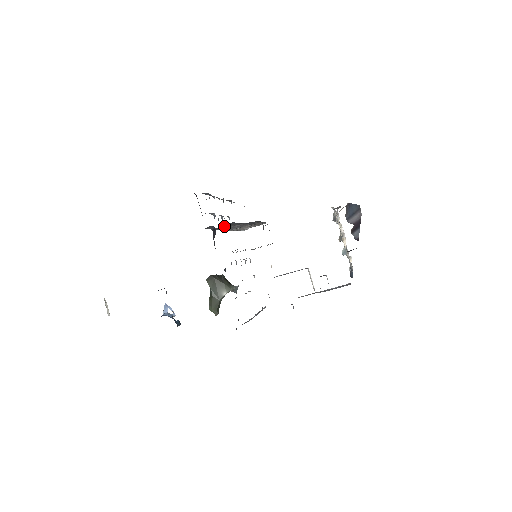
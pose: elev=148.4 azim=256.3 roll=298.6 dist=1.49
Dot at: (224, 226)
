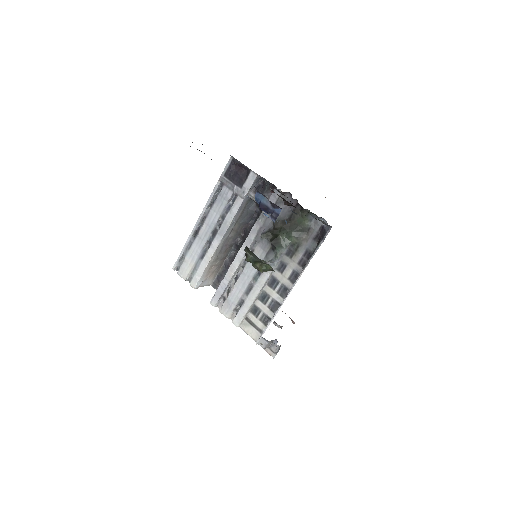
Dot at: (244, 208)
